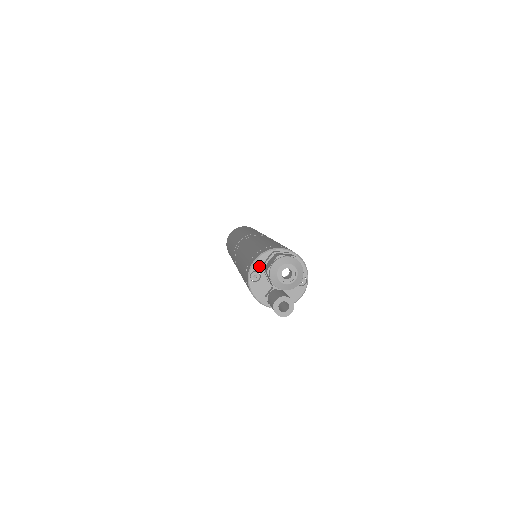
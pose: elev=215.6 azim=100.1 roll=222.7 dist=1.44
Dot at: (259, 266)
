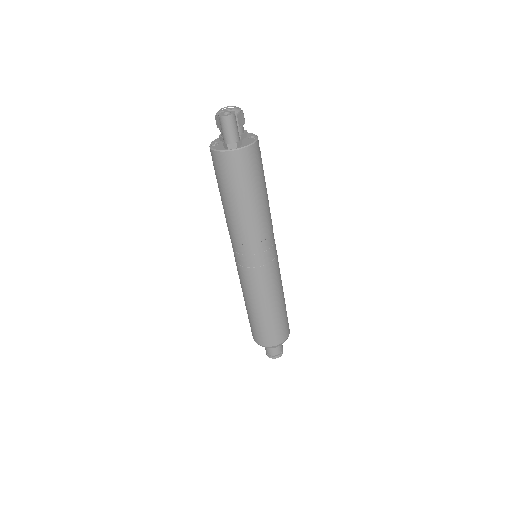
Dot at: (217, 141)
